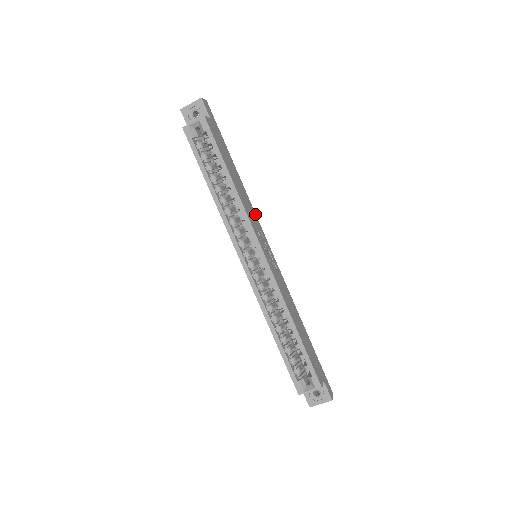
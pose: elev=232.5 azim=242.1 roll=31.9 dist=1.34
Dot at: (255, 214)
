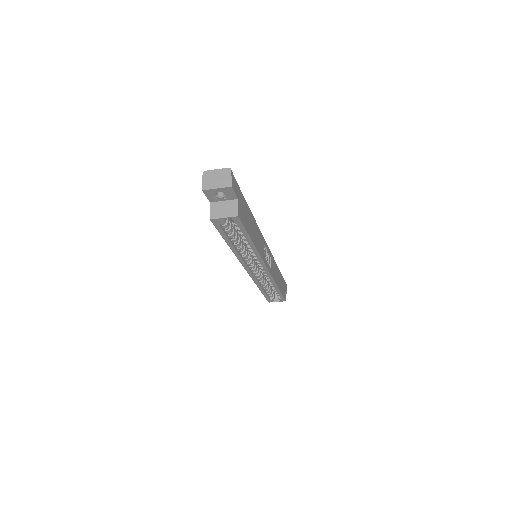
Dot at: (261, 233)
